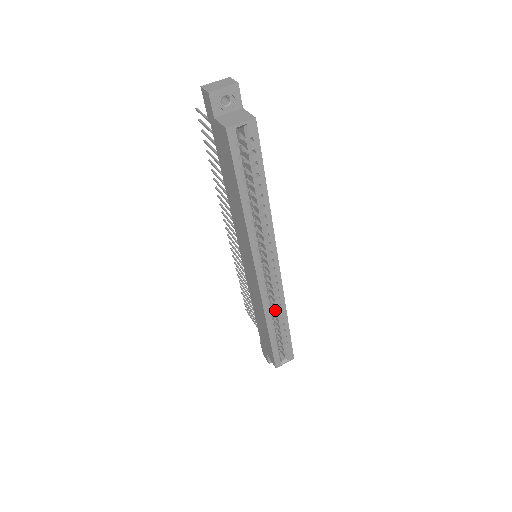
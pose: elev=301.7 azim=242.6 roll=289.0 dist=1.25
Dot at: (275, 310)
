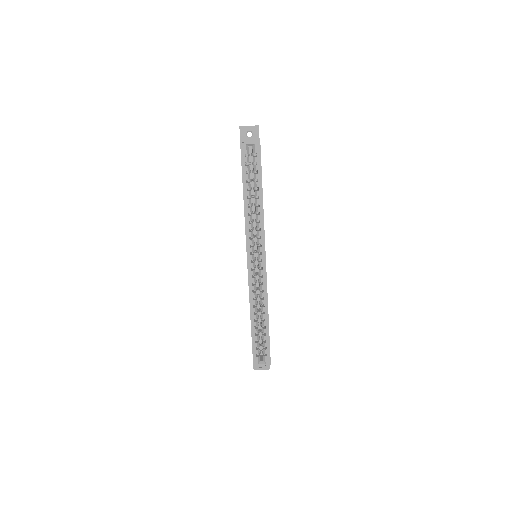
Dot at: (260, 305)
